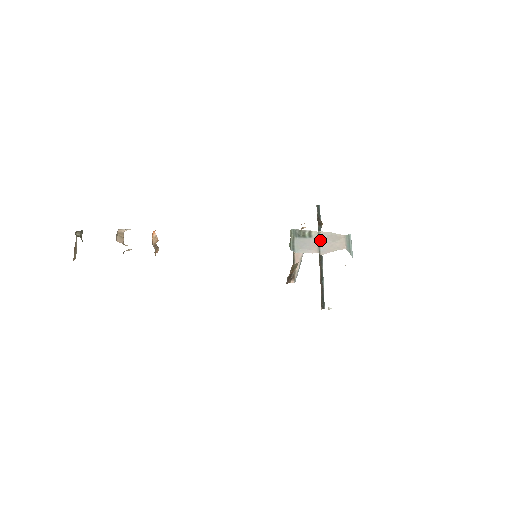
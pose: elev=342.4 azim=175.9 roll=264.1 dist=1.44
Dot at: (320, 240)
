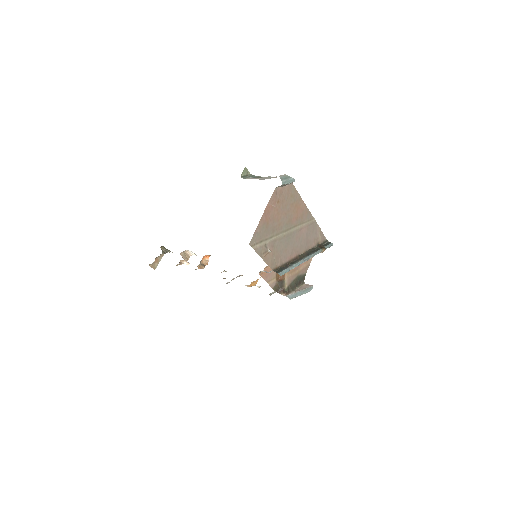
Dot at: occluded
